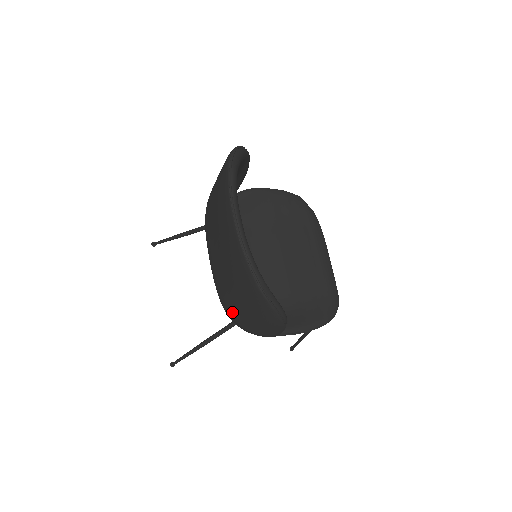
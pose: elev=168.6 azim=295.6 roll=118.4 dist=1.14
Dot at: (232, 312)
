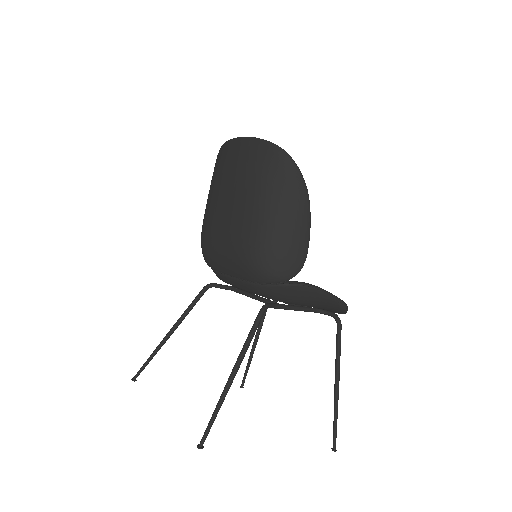
Dot at: (261, 229)
